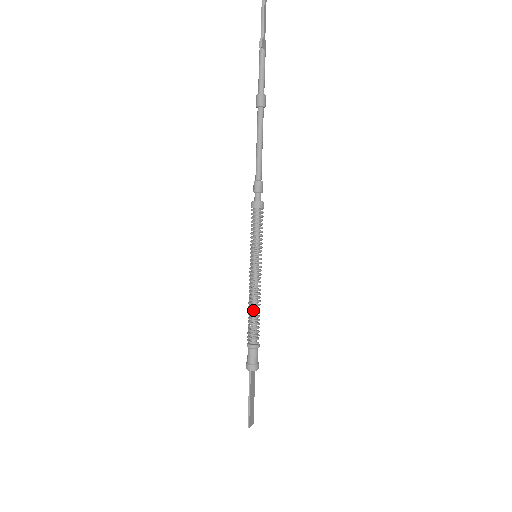
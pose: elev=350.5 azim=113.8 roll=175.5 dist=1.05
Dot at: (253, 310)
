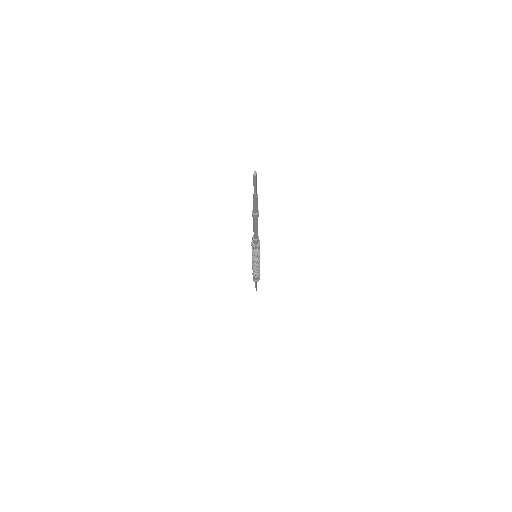
Dot at: (256, 269)
